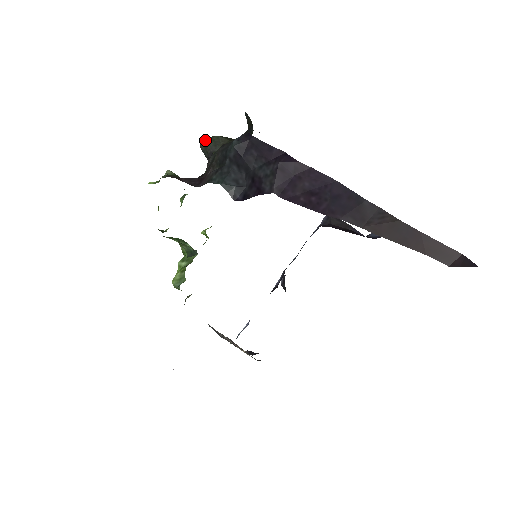
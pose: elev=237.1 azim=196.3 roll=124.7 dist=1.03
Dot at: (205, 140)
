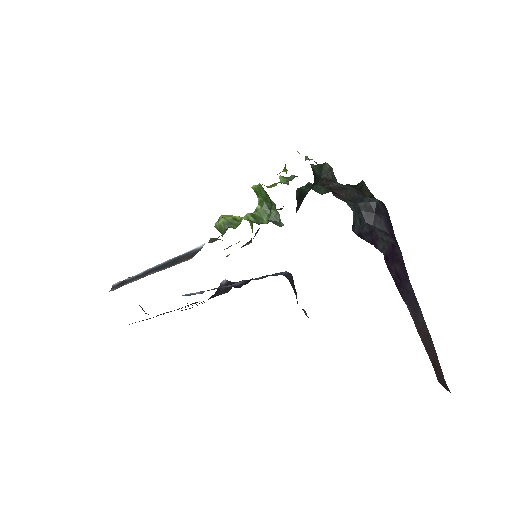
Dot at: occluded
